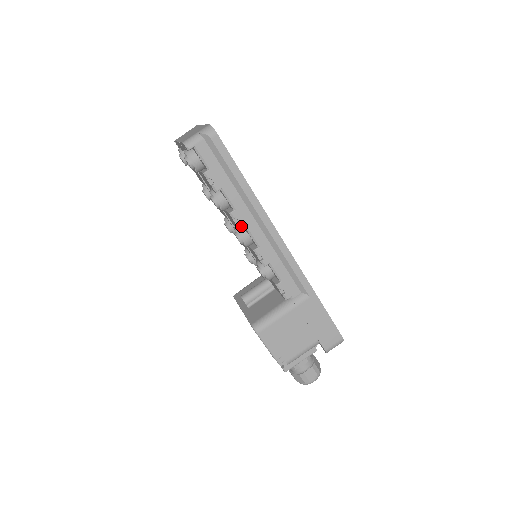
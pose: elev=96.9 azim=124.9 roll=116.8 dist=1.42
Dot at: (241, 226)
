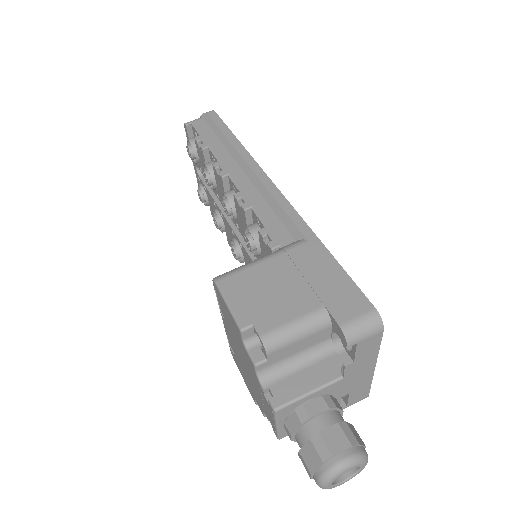
Dot at: (223, 173)
